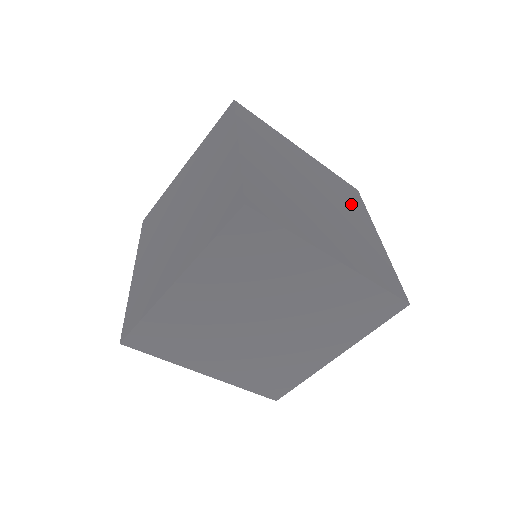
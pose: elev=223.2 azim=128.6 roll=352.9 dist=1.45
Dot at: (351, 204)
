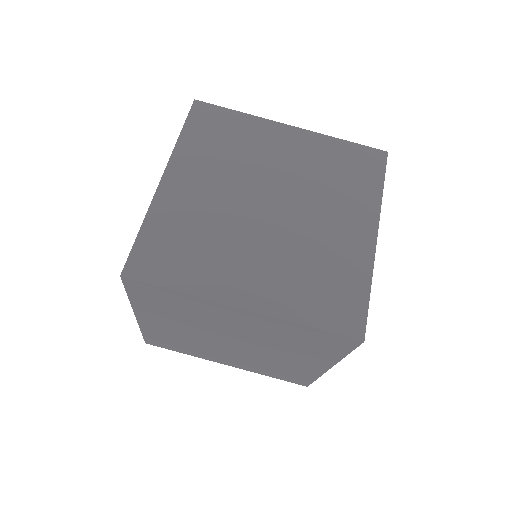
Dot at: occluded
